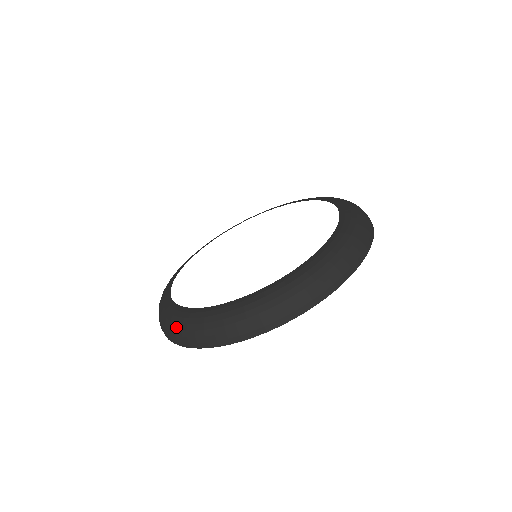
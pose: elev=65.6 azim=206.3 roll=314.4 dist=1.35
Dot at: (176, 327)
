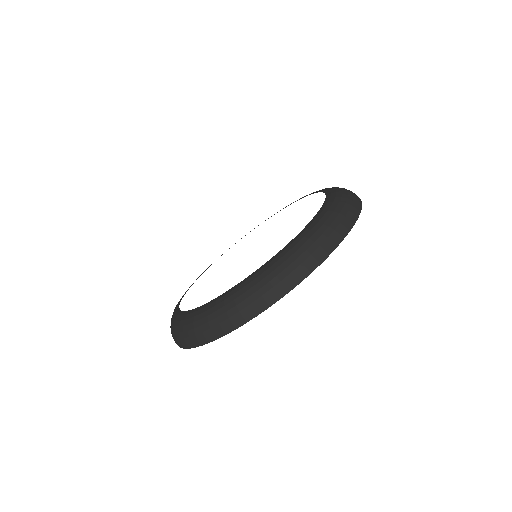
Dot at: occluded
